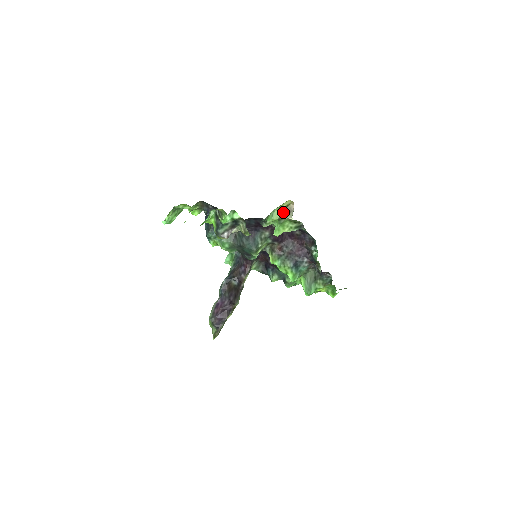
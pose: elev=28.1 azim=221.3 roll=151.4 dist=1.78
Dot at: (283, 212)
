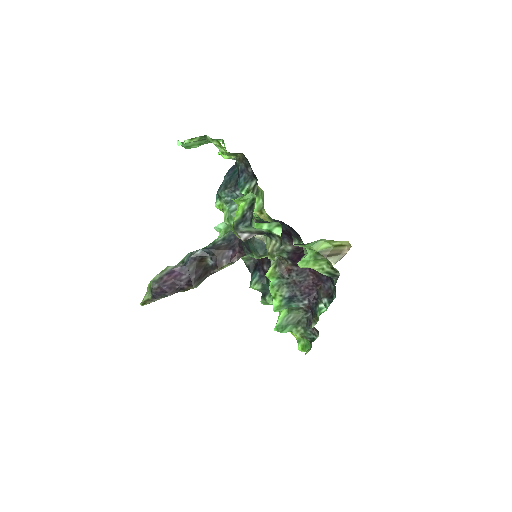
Dot at: (330, 248)
